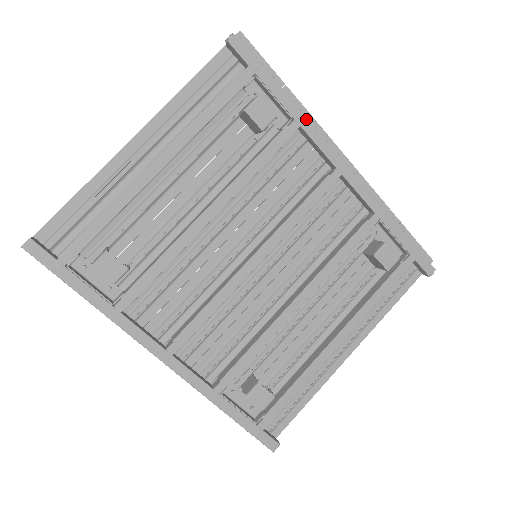
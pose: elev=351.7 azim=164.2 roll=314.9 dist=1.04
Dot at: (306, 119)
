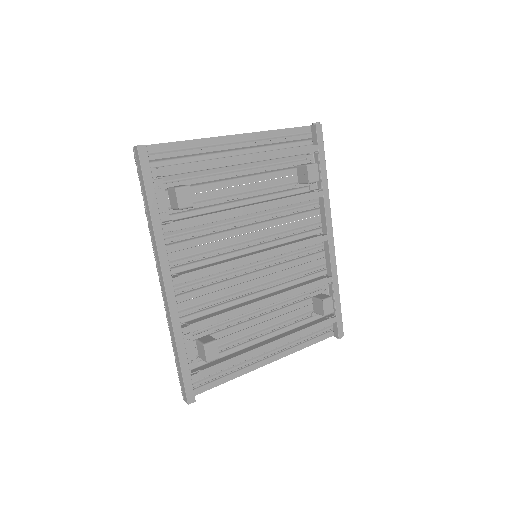
Dot at: (328, 195)
